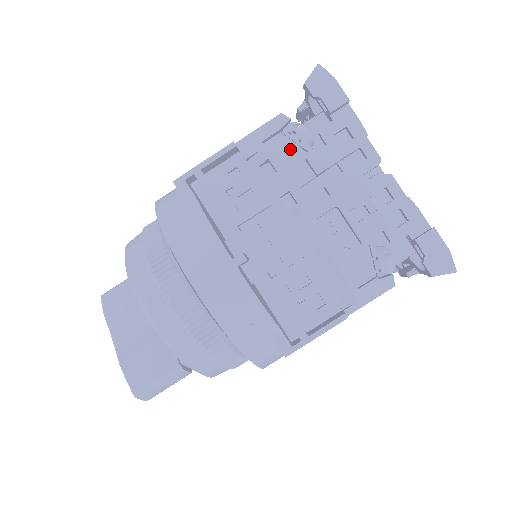
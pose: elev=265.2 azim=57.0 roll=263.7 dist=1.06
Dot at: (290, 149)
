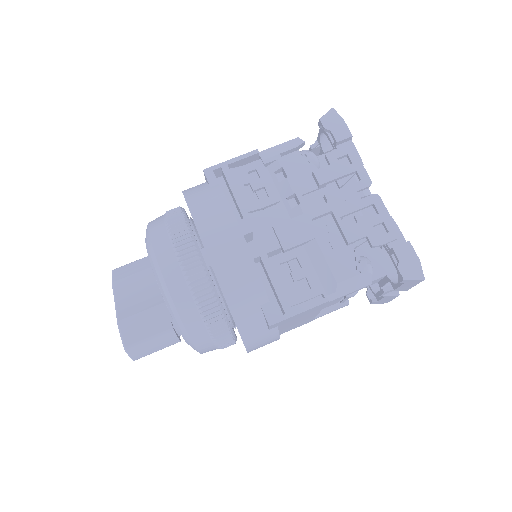
Dot at: (301, 165)
